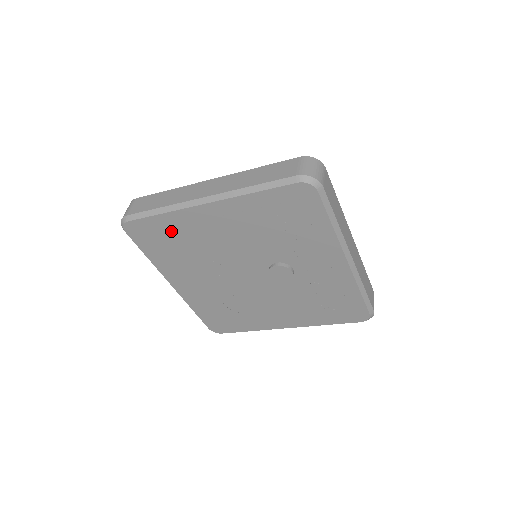
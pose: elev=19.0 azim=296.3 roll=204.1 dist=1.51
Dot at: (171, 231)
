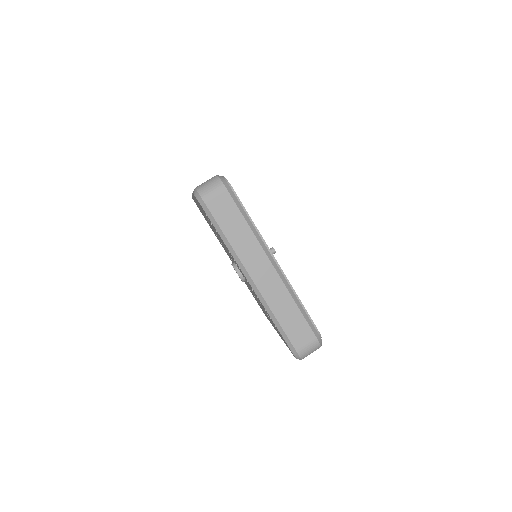
Dot at: occluded
